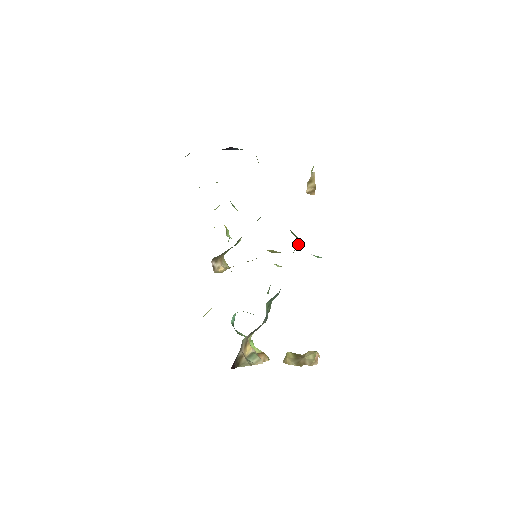
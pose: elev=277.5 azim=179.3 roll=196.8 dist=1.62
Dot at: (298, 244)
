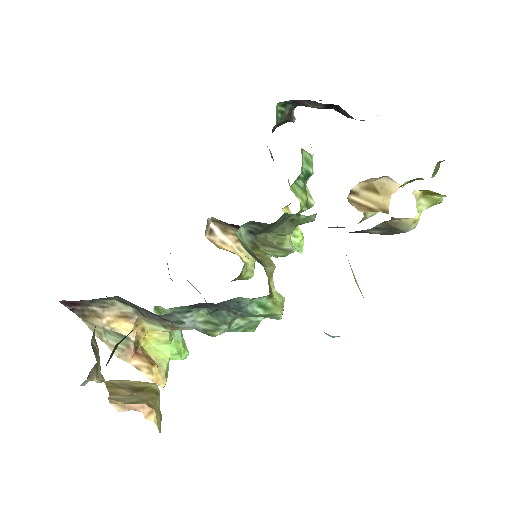
Dot at: occluded
